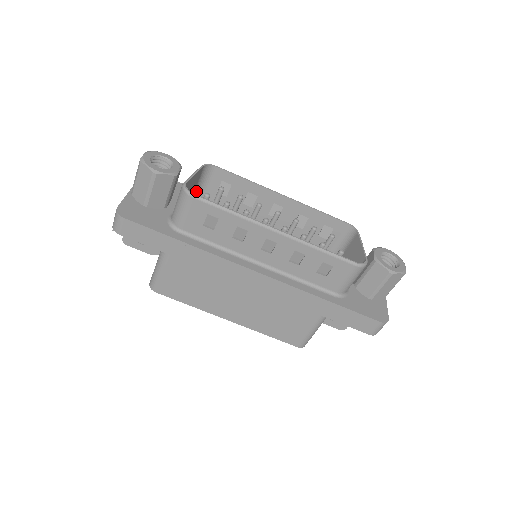
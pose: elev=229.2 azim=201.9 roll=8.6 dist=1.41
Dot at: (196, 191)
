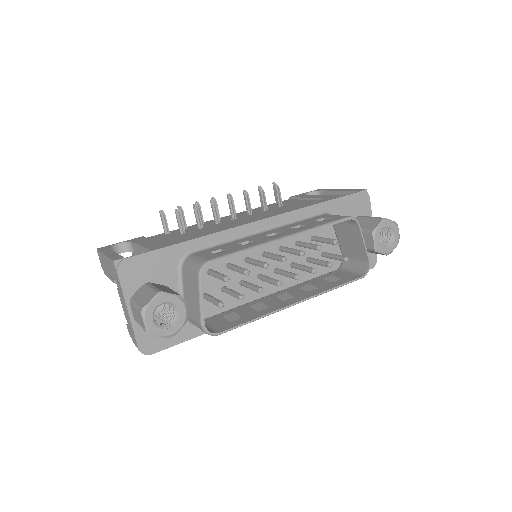
Dot at: (188, 266)
